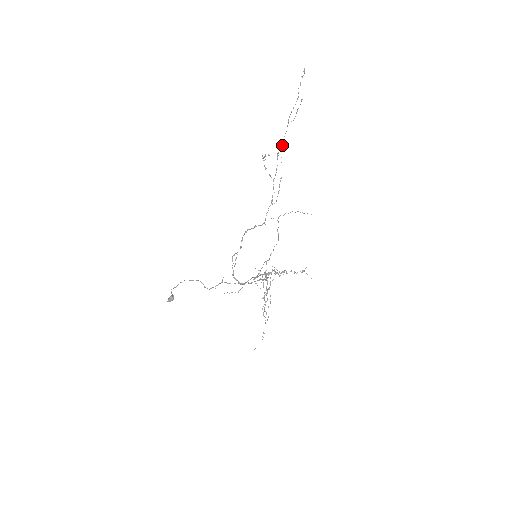
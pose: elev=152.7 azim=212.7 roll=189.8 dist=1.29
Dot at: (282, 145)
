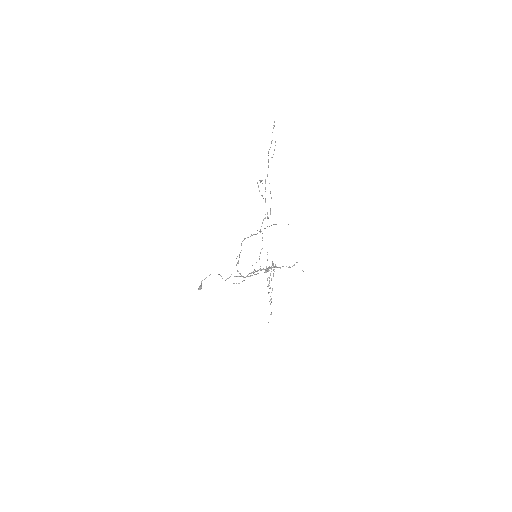
Dot at: (267, 175)
